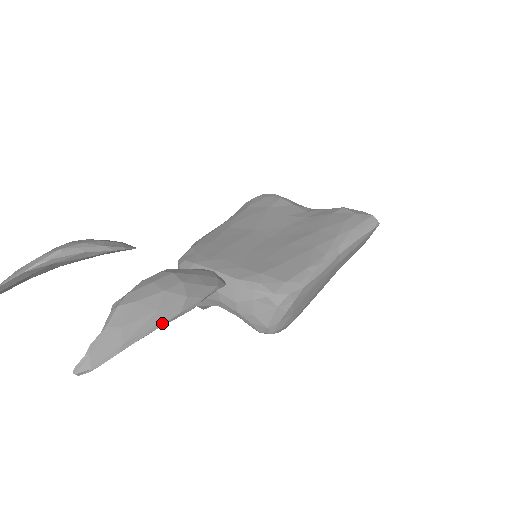
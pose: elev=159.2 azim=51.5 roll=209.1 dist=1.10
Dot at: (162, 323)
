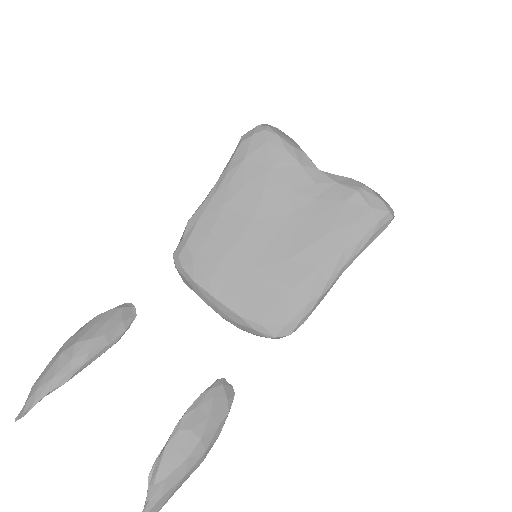
Dot at: (189, 476)
